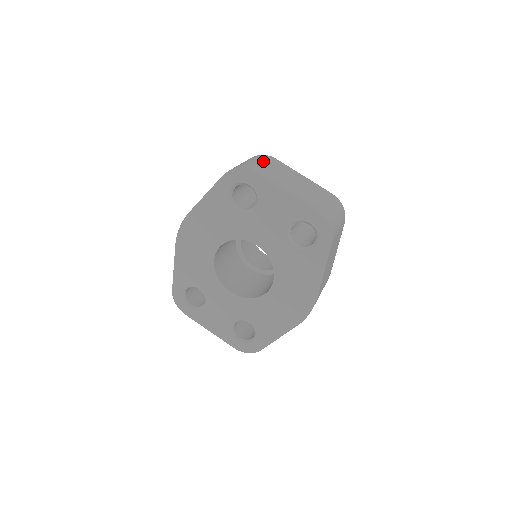
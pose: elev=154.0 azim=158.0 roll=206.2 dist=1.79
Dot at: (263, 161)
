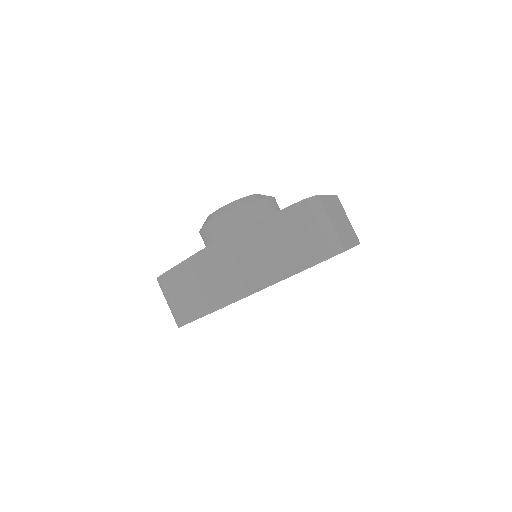
Dot at: (328, 217)
